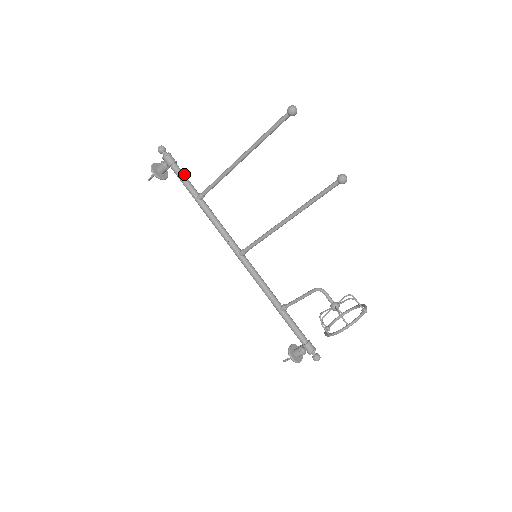
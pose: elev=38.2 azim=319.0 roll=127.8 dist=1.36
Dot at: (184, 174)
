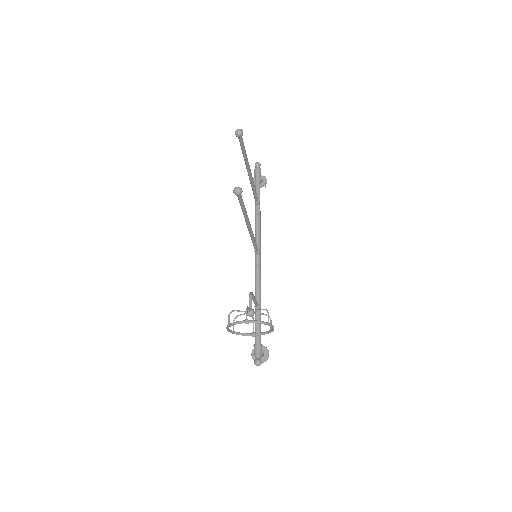
Dot at: (258, 184)
